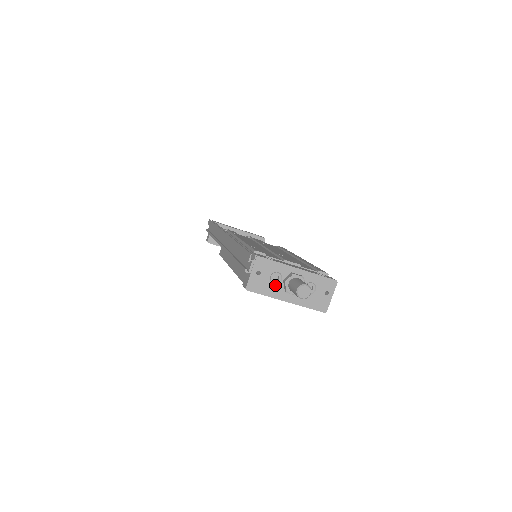
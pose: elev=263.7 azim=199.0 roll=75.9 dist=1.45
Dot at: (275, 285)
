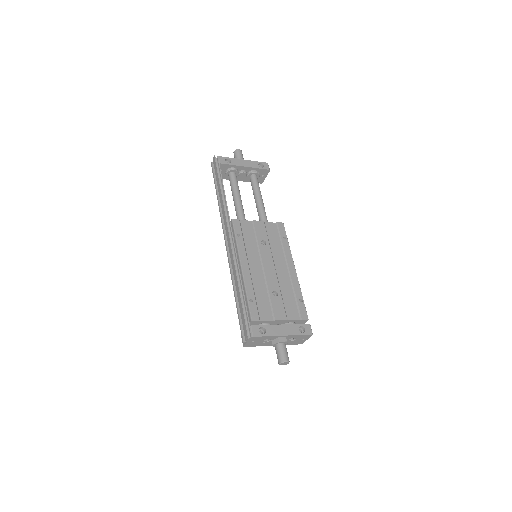
Dot at: (265, 342)
